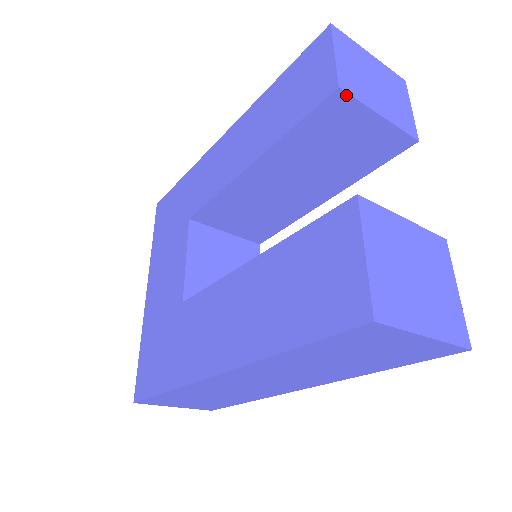
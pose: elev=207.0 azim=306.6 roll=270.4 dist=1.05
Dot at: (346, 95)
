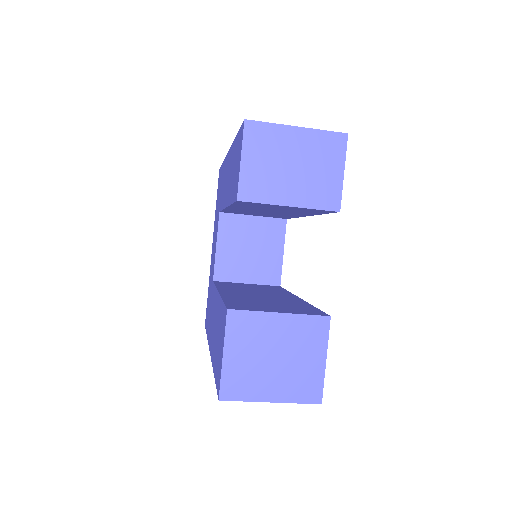
Dot at: (247, 202)
